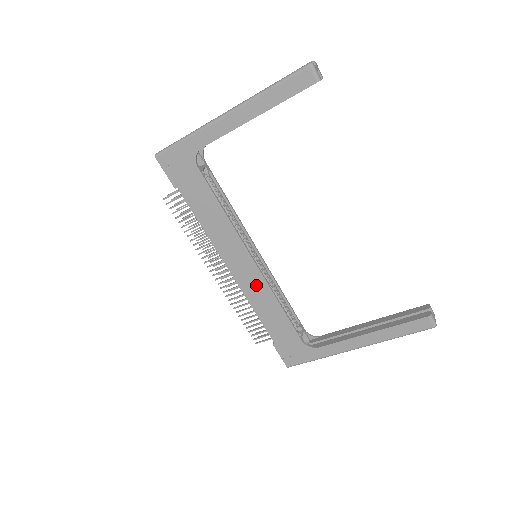
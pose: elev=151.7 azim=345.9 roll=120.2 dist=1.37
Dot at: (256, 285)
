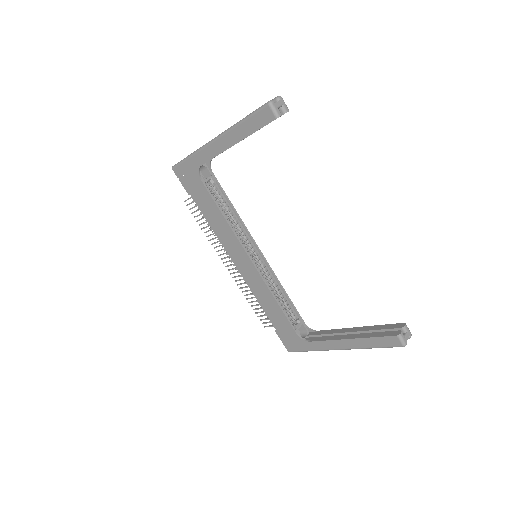
Dot at: (256, 281)
